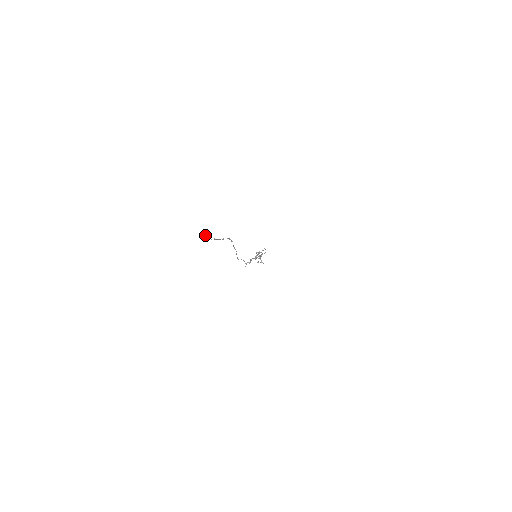
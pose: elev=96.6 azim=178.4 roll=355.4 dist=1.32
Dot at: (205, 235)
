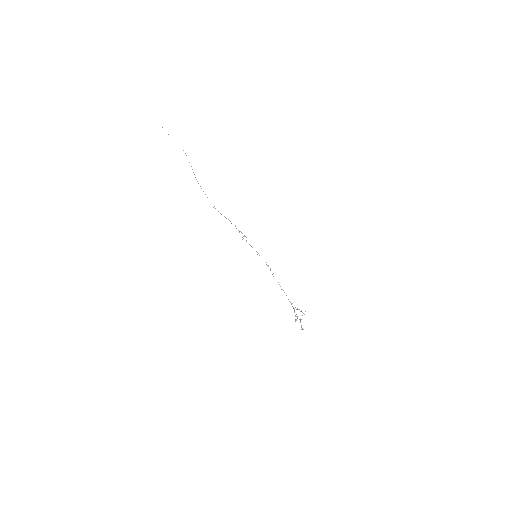
Dot at: (162, 127)
